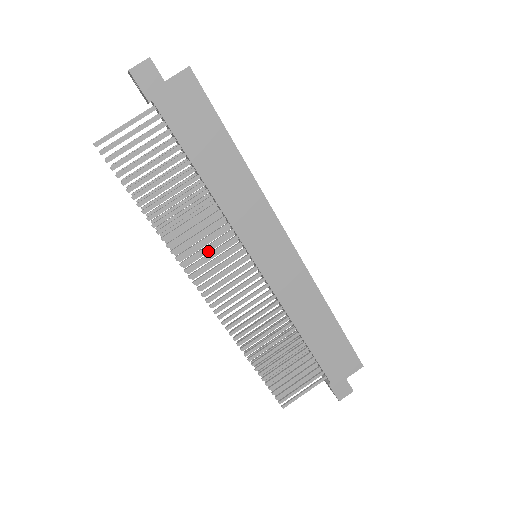
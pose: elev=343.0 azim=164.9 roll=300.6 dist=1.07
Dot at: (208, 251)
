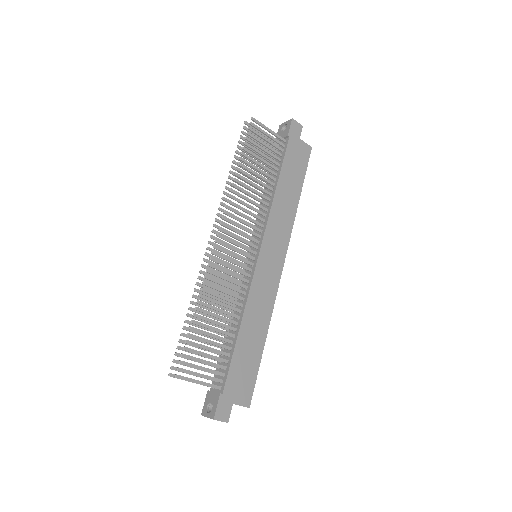
Dot at: occluded
